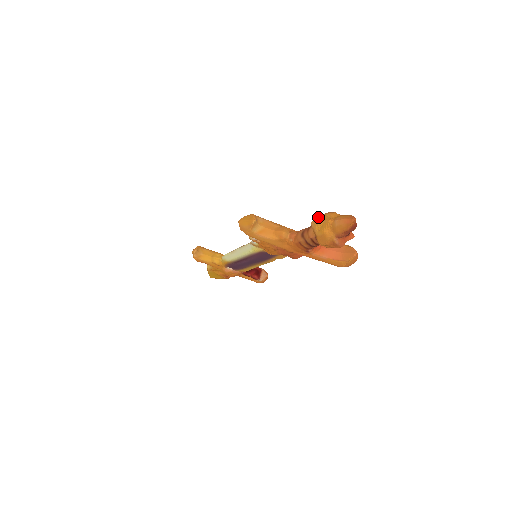
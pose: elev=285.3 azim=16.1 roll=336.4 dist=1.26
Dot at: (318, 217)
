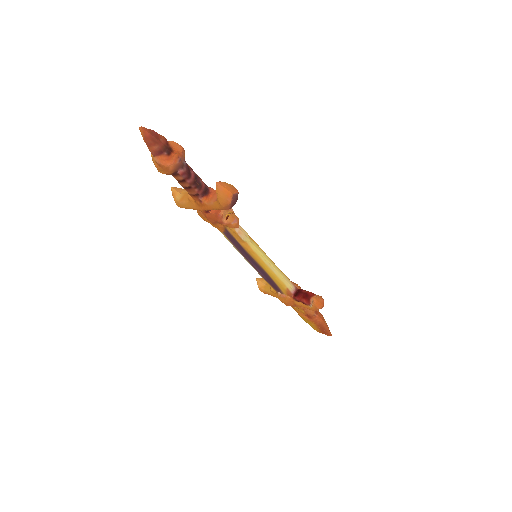
Dot at: occluded
